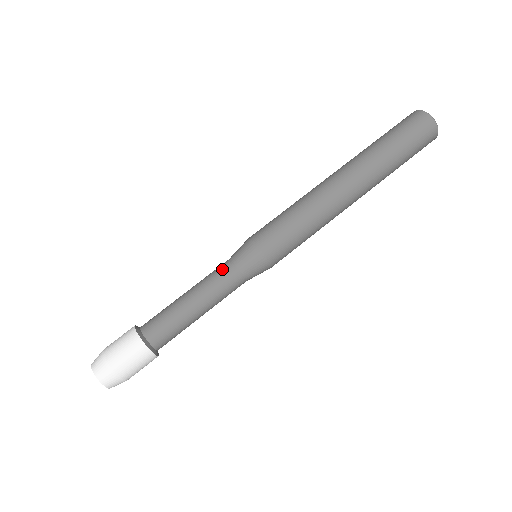
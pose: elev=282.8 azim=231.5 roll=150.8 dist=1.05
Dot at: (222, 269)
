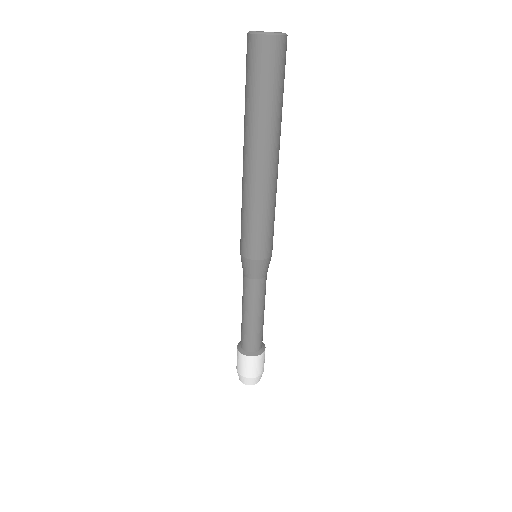
Dot at: (244, 285)
